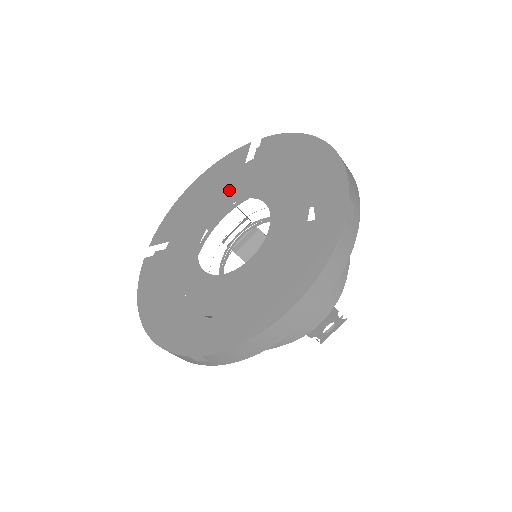
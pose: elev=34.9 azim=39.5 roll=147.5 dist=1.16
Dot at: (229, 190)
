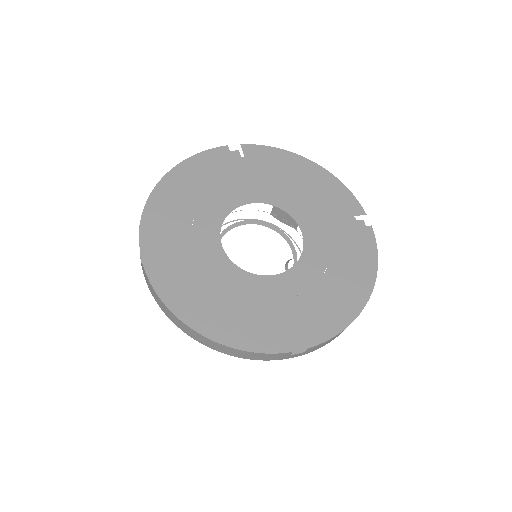
Dot at: (226, 191)
